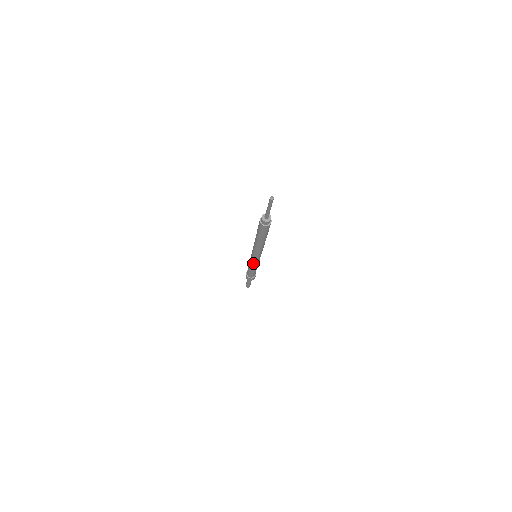
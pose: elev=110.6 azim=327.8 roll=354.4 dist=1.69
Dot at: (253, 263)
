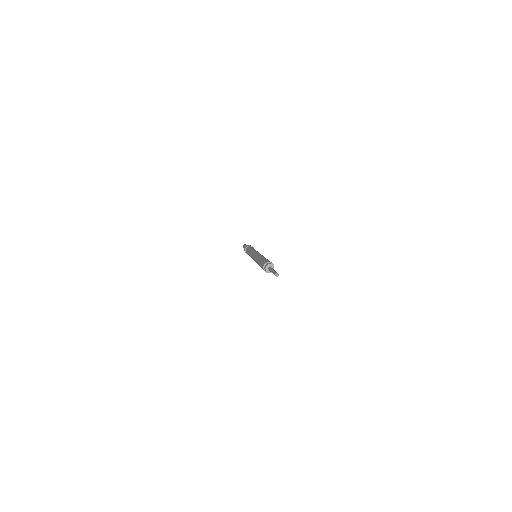
Dot at: occluded
